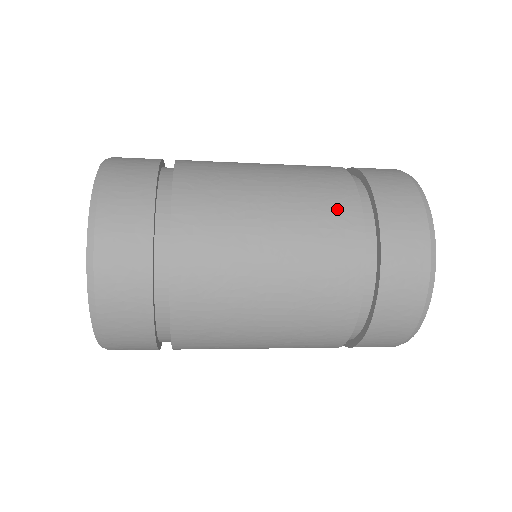
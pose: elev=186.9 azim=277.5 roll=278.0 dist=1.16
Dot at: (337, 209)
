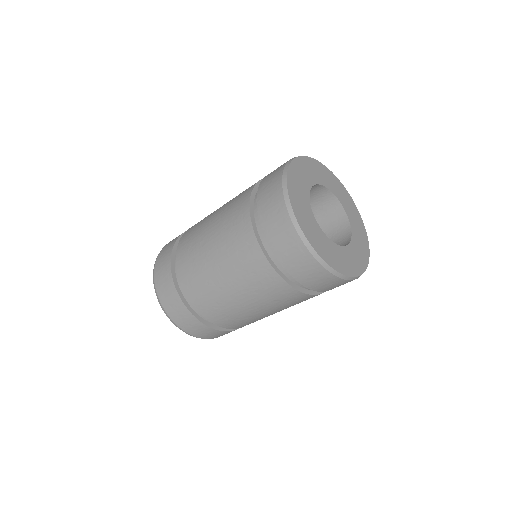
Dot at: (242, 239)
